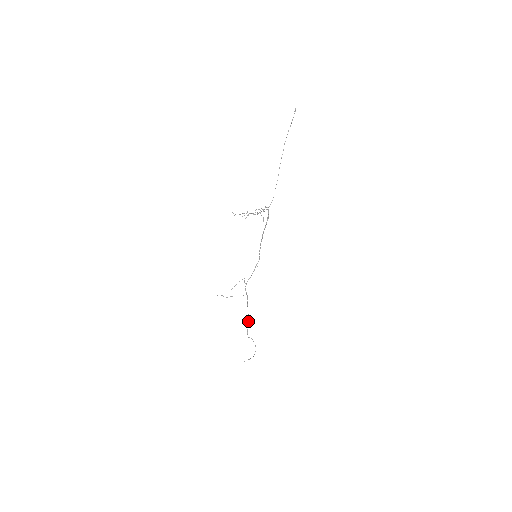
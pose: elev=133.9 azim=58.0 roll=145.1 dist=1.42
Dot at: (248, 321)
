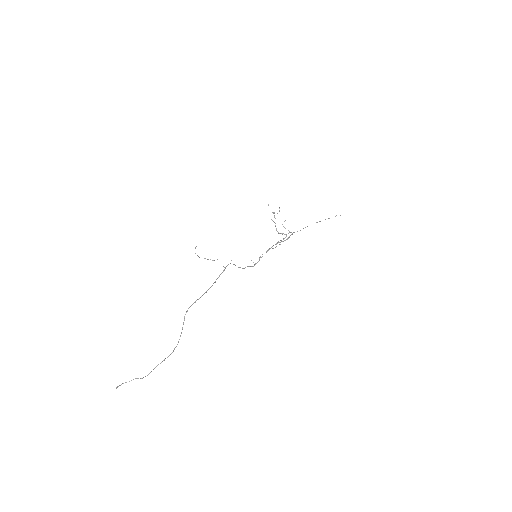
Dot at: (202, 295)
